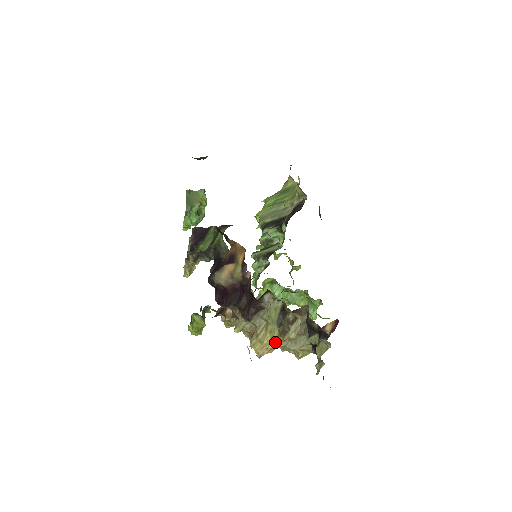
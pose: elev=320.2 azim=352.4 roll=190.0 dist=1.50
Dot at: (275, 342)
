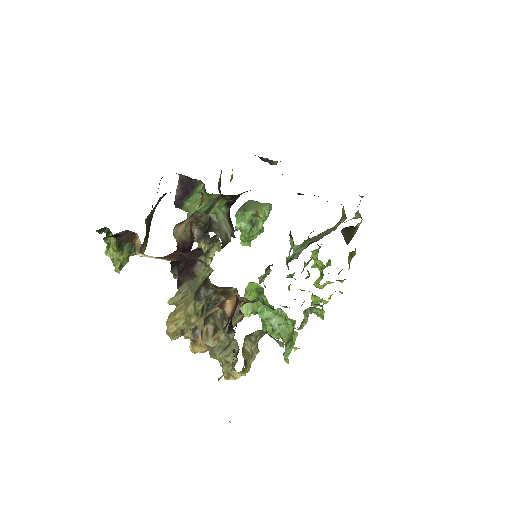
Dot at: (187, 321)
